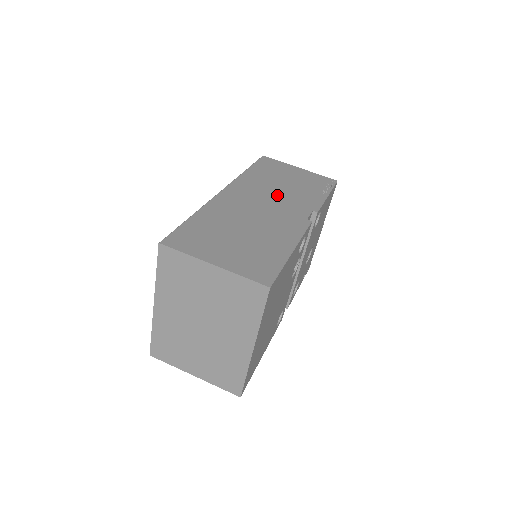
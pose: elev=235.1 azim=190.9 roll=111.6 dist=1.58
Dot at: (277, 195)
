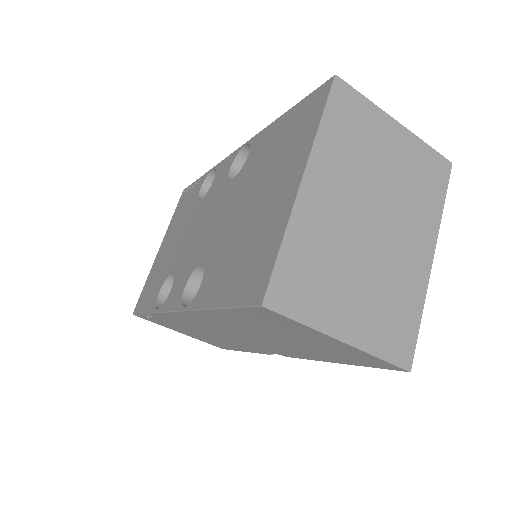
Dot at: occluded
